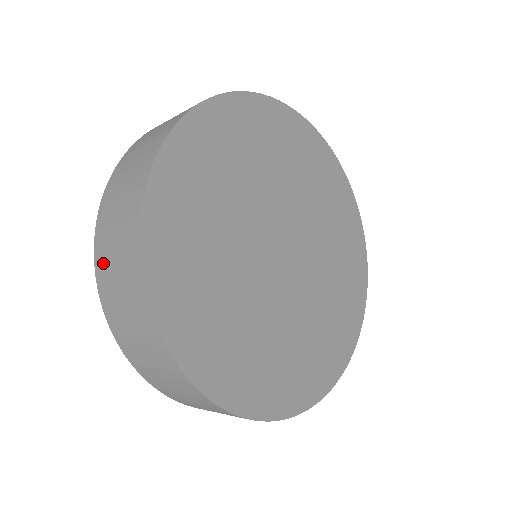
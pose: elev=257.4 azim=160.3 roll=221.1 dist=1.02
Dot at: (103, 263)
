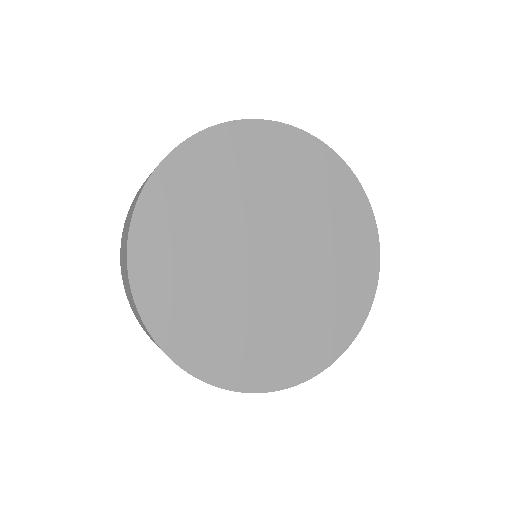
Dot at: (143, 328)
